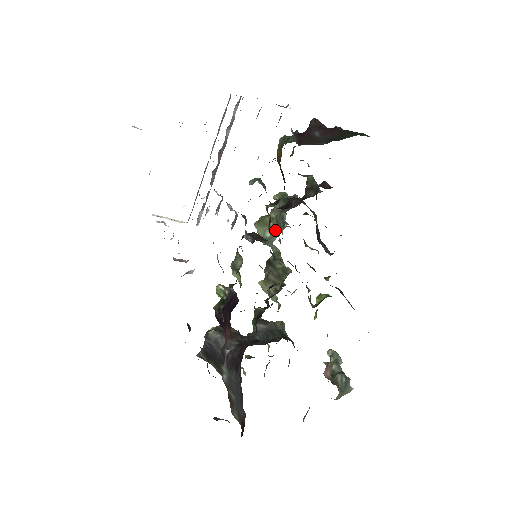
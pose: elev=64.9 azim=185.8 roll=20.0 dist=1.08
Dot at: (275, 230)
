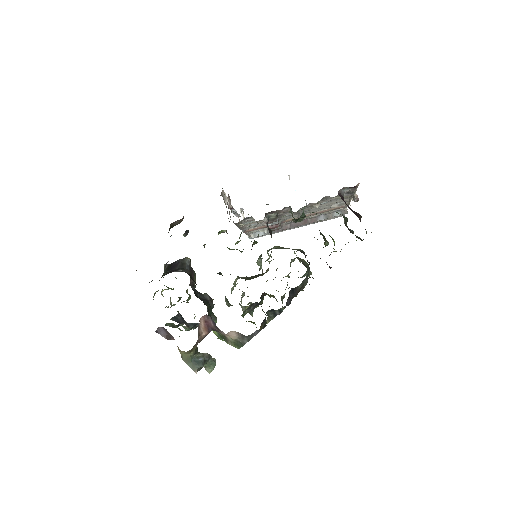
Dot at: occluded
